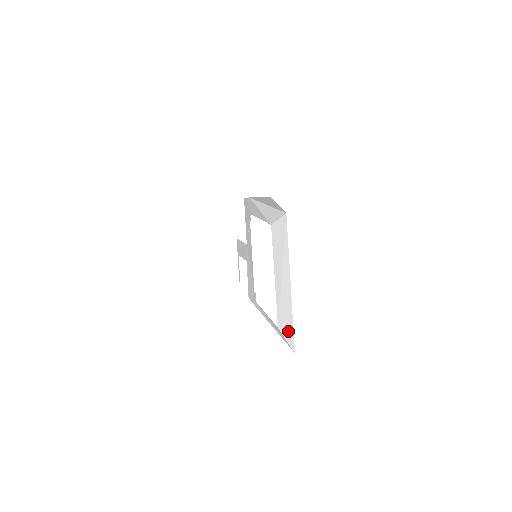
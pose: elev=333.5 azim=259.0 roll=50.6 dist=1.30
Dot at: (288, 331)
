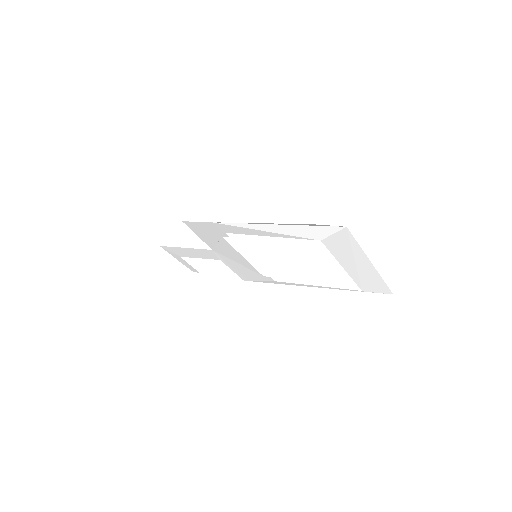
Dot at: (379, 288)
